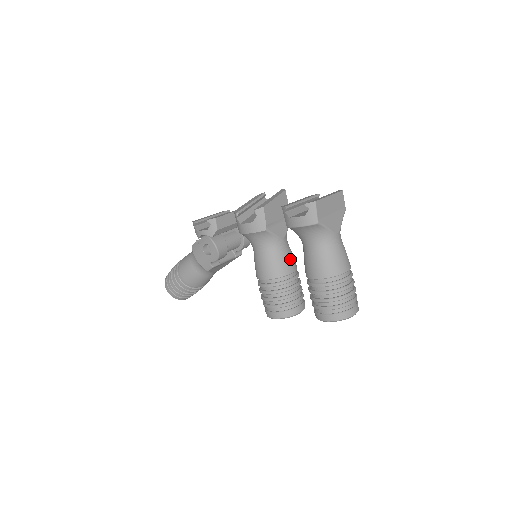
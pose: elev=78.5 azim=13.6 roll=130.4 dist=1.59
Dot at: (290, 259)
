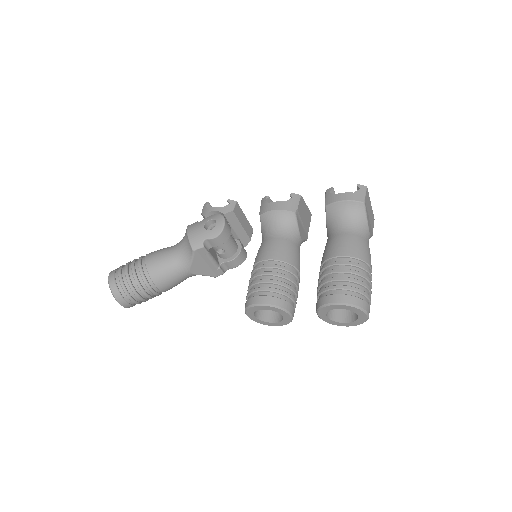
Dot at: occluded
